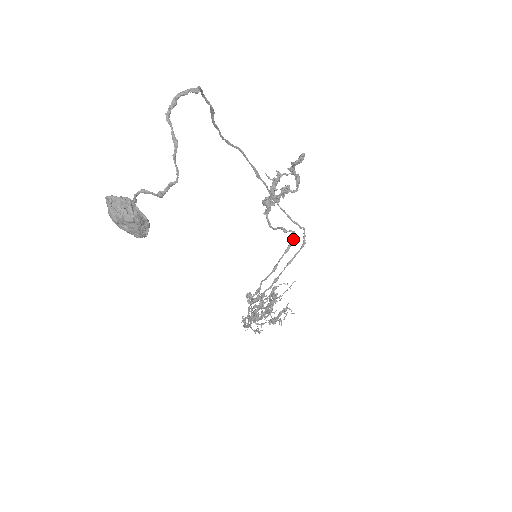
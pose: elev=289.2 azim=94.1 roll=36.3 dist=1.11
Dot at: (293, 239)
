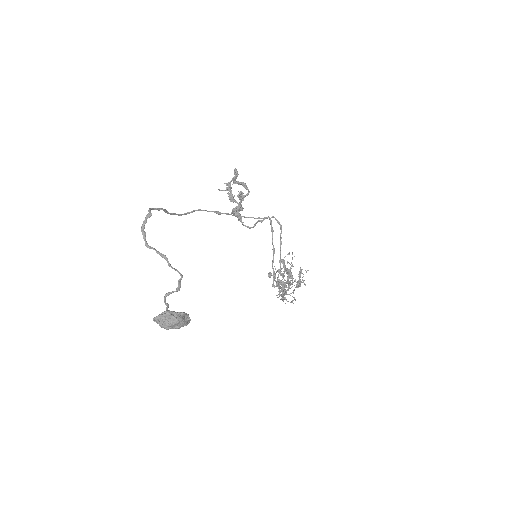
Dot at: (271, 222)
